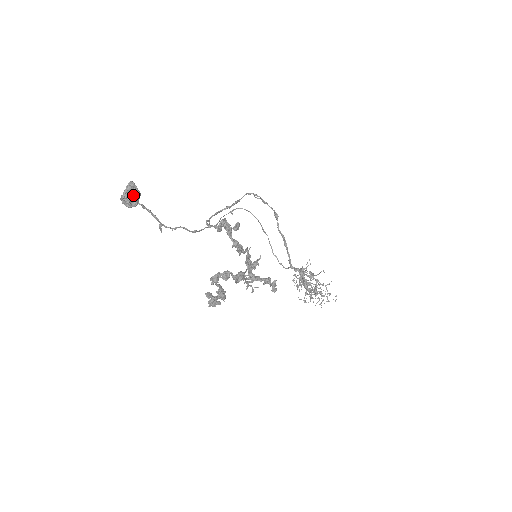
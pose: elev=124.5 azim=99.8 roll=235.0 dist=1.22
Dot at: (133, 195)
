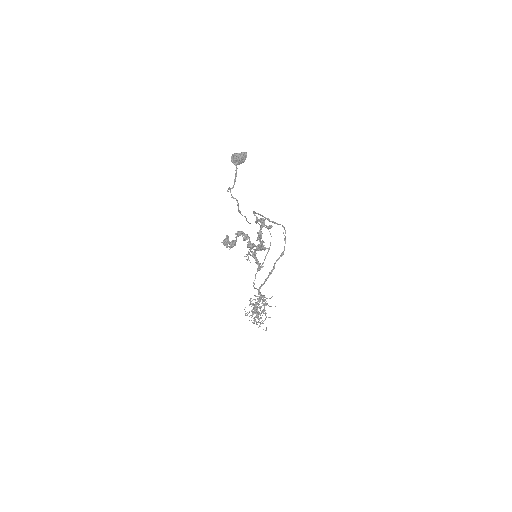
Dot at: (241, 159)
